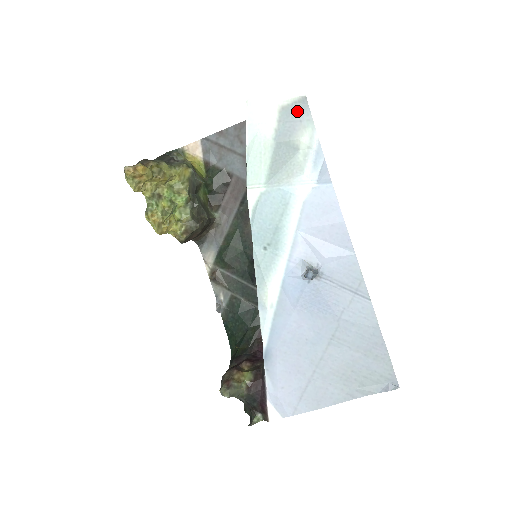
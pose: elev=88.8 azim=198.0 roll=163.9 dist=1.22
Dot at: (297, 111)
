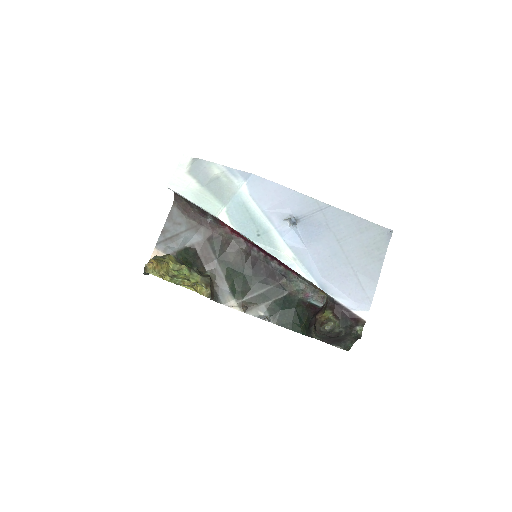
Dot at: (198, 166)
